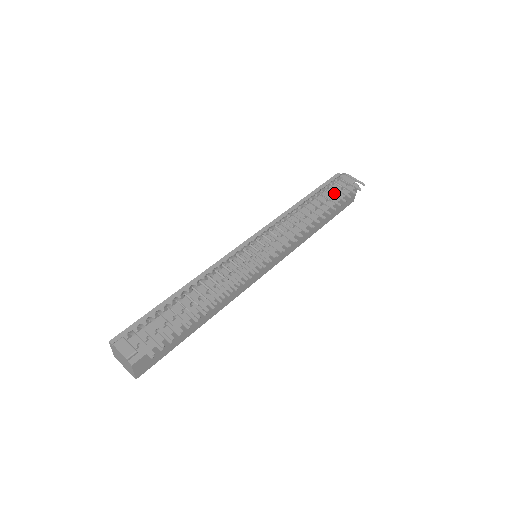
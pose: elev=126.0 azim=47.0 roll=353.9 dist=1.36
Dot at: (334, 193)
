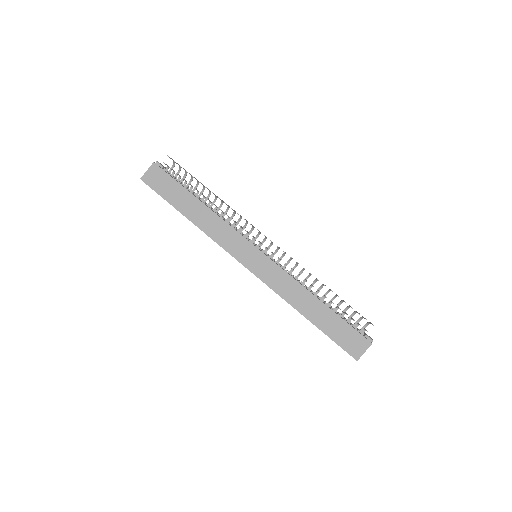
Dot at: occluded
